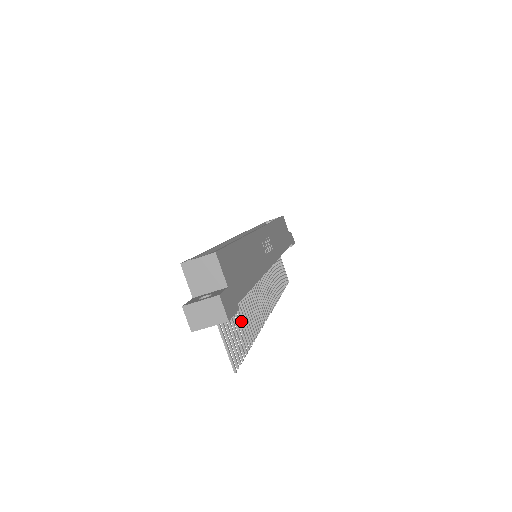
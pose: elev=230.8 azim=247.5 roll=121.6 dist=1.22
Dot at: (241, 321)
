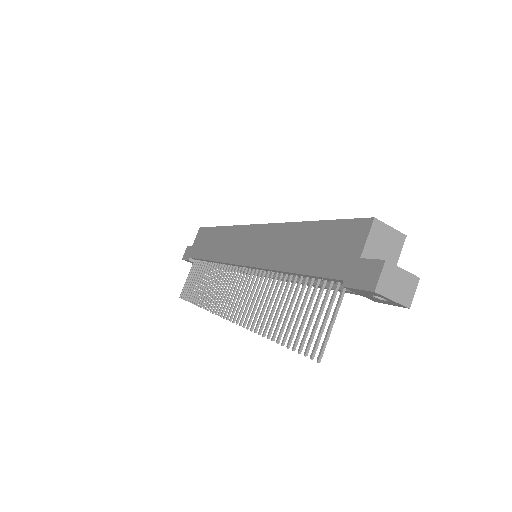
Dot at: (290, 310)
